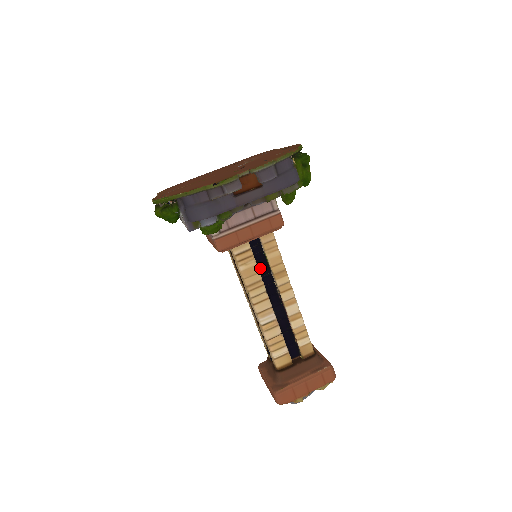
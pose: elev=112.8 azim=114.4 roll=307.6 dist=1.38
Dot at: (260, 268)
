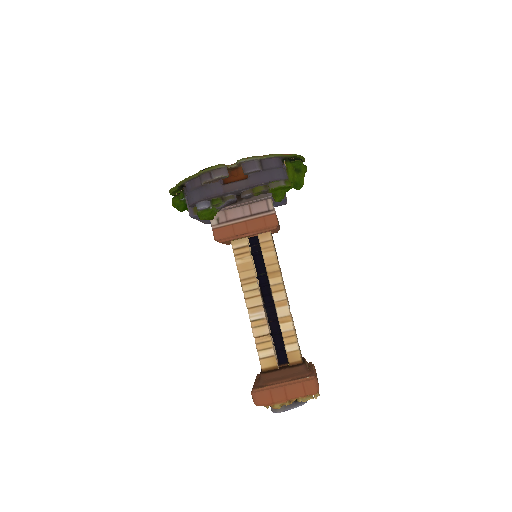
Dot at: (257, 266)
